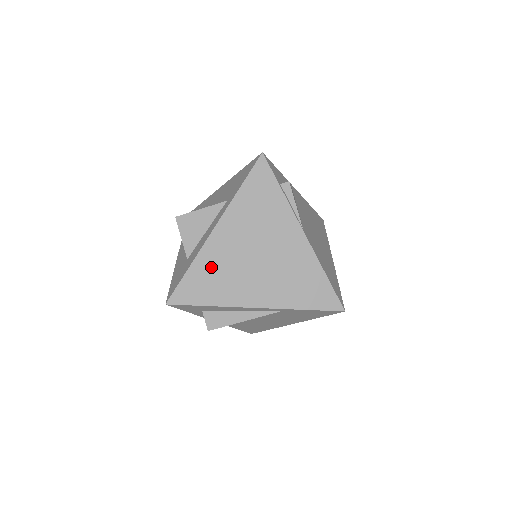
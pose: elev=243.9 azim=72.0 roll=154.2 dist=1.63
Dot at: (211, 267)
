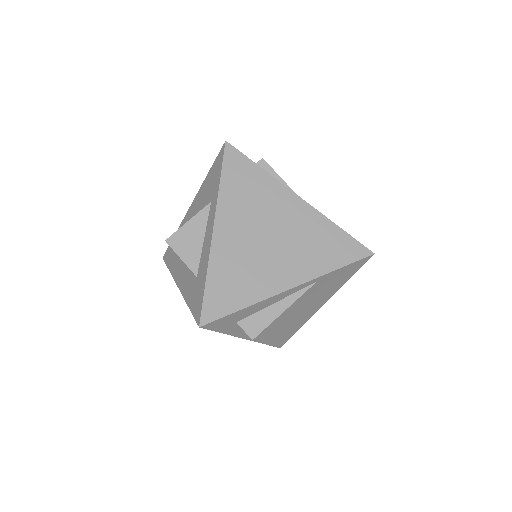
Dot at: (228, 268)
